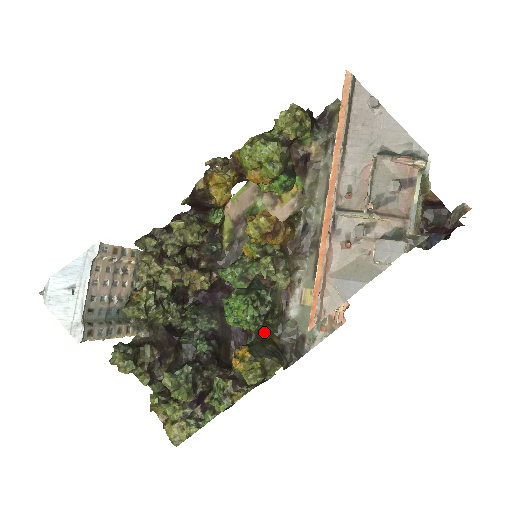
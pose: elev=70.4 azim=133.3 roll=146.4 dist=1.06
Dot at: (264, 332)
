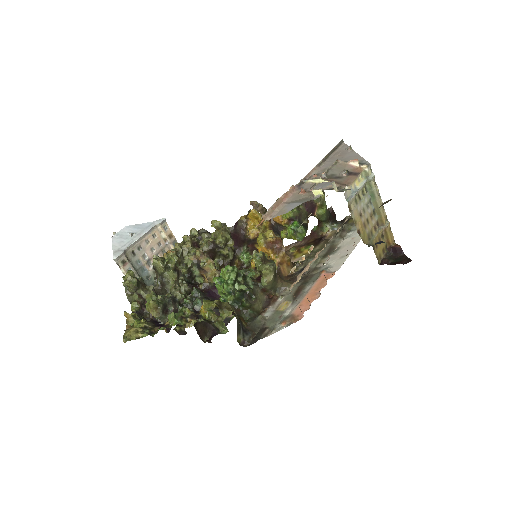
Dot at: (237, 312)
